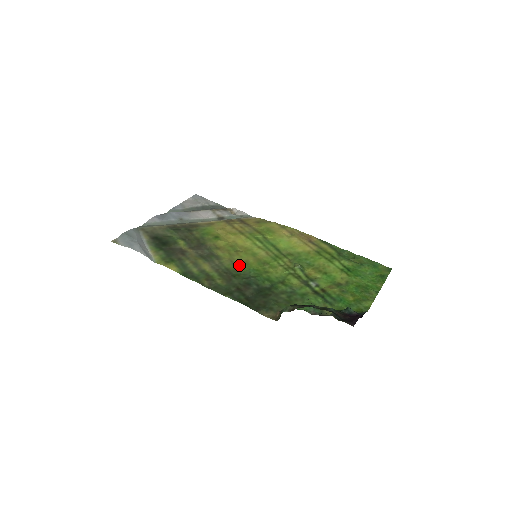
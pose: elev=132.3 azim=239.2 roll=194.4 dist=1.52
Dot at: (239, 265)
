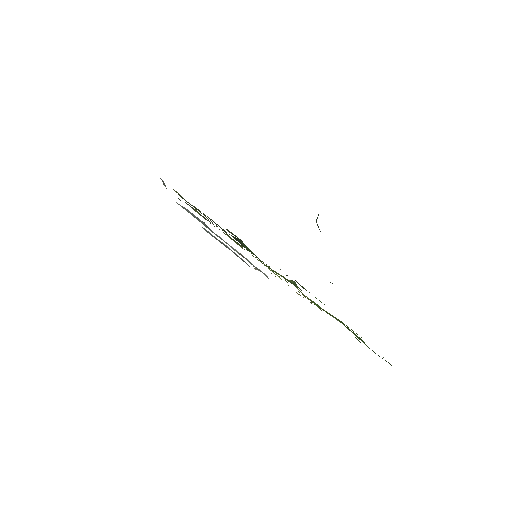
Dot at: occluded
